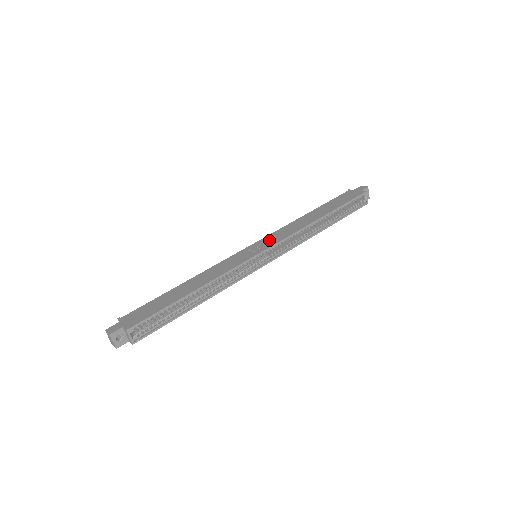
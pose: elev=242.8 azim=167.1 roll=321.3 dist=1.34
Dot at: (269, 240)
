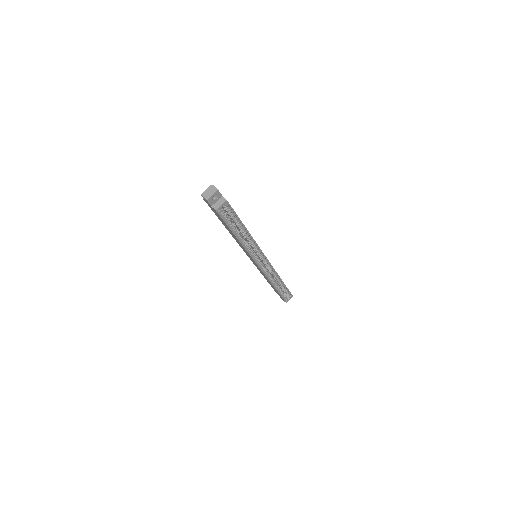
Dot at: occluded
